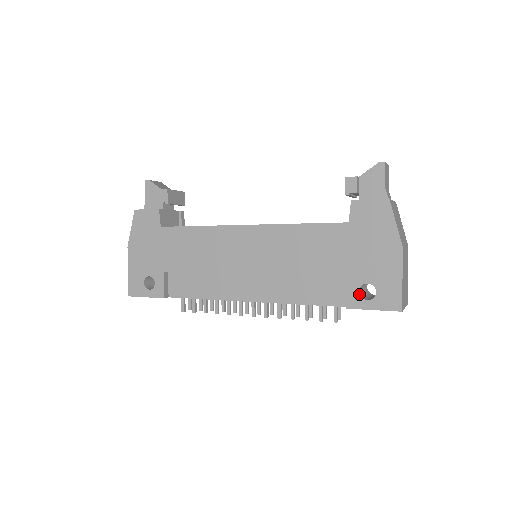
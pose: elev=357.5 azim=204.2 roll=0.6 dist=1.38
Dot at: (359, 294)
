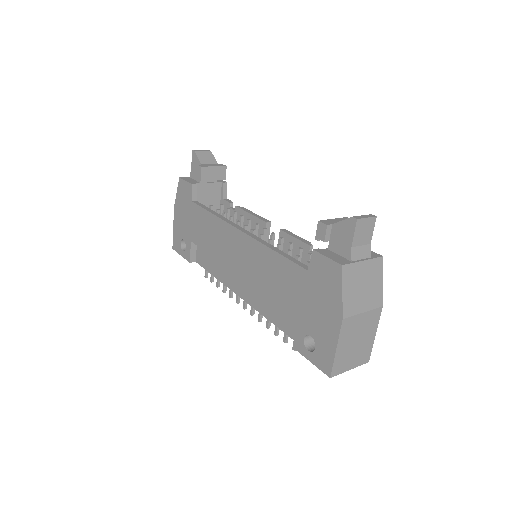
Dot at: (303, 341)
